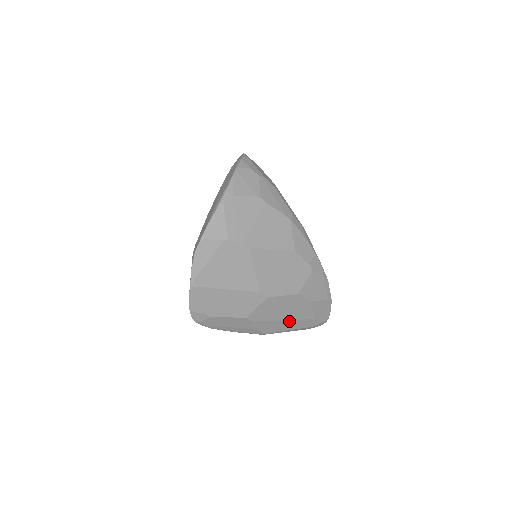
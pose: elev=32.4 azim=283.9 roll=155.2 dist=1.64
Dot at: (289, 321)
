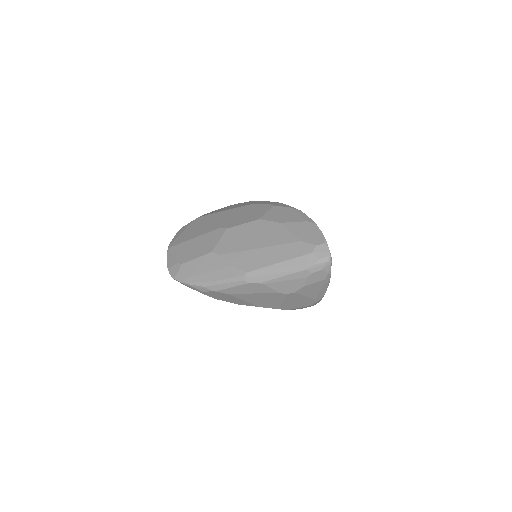
Dot at: (266, 250)
